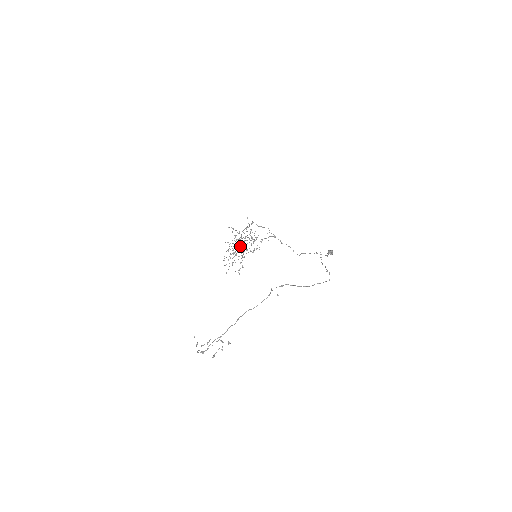
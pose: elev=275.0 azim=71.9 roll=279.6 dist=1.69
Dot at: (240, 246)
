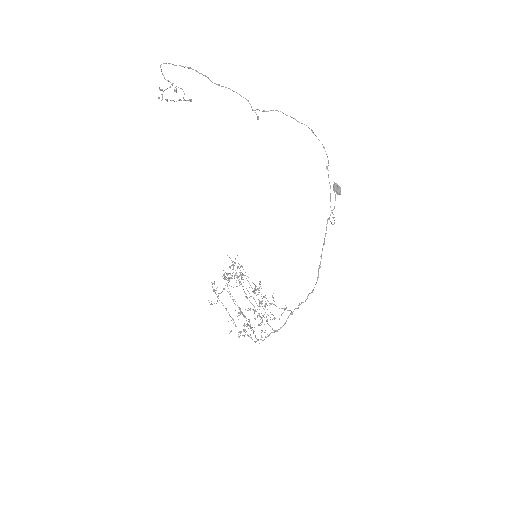
Dot at: occluded
